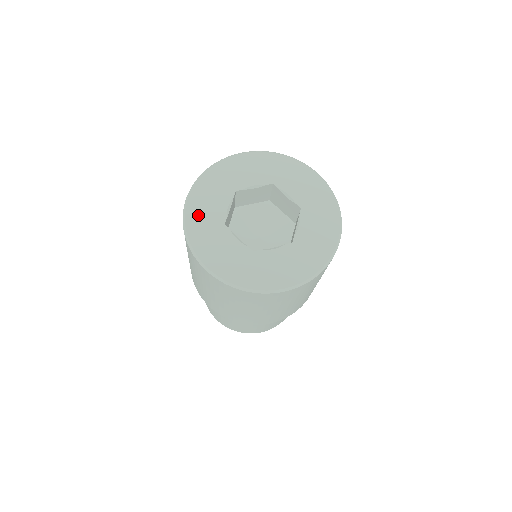
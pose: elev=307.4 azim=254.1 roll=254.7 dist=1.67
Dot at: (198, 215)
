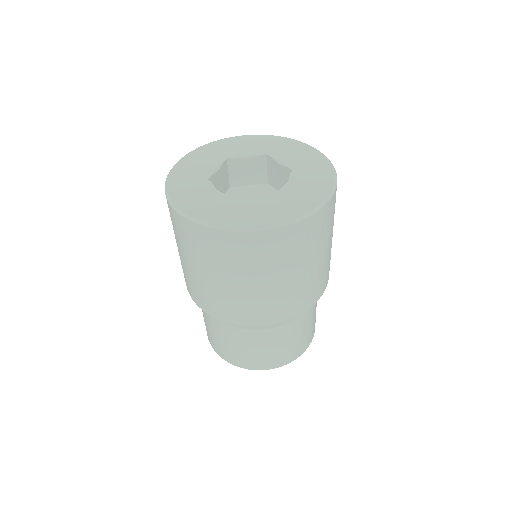
Dot at: (183, 173)
